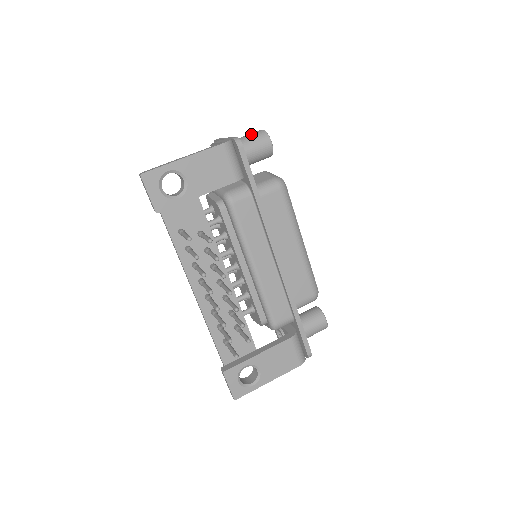
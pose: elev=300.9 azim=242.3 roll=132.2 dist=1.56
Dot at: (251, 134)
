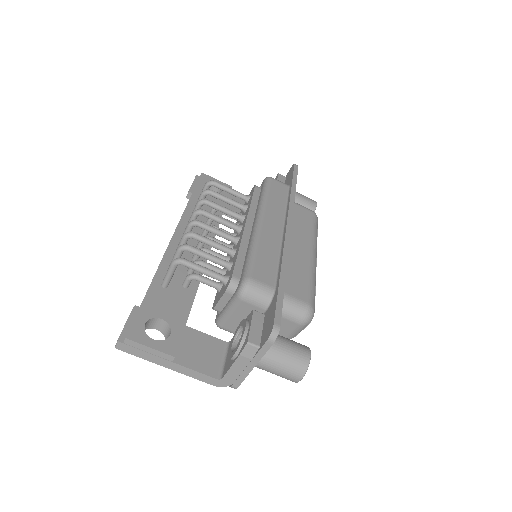
Dot at: (281, 376)
